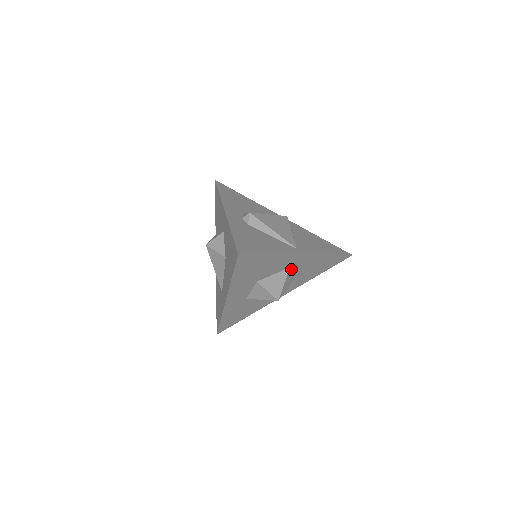
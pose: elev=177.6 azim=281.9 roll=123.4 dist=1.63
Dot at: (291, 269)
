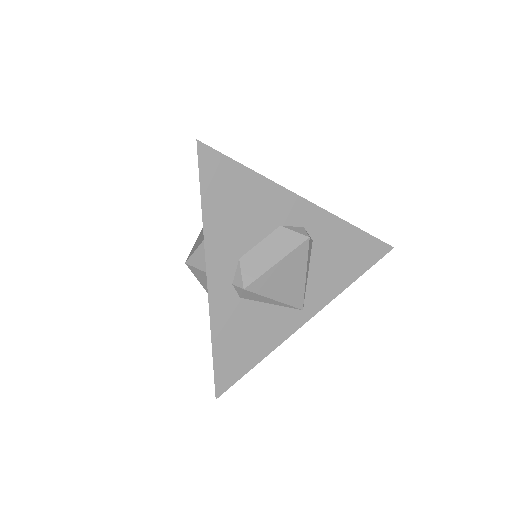
Dot at: occluded
